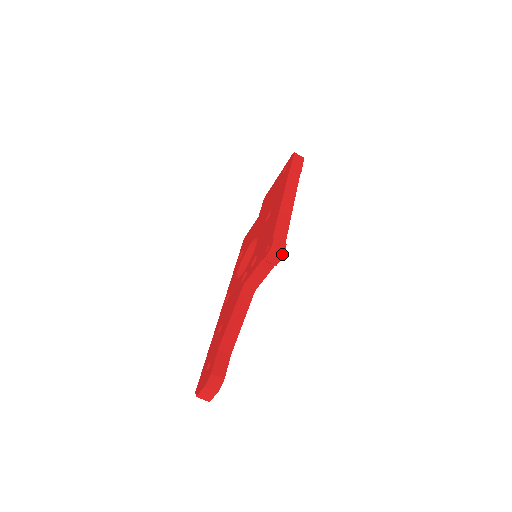
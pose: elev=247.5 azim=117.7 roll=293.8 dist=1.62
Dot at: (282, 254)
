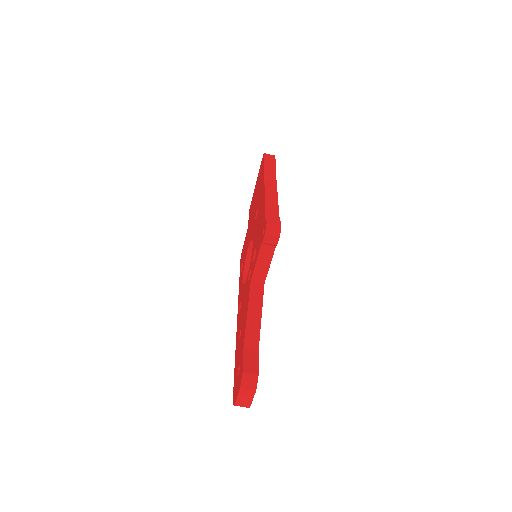
Dot at: (279, 230)
